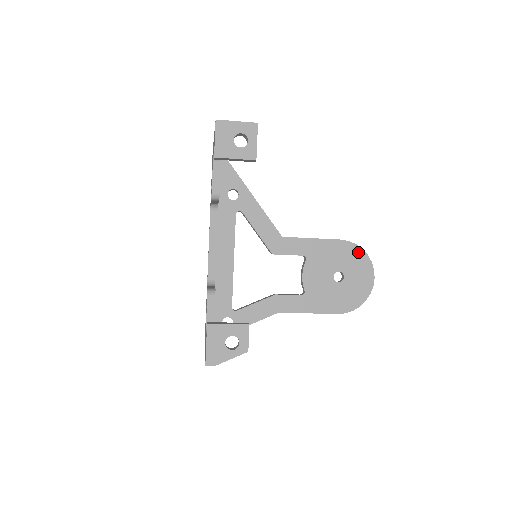
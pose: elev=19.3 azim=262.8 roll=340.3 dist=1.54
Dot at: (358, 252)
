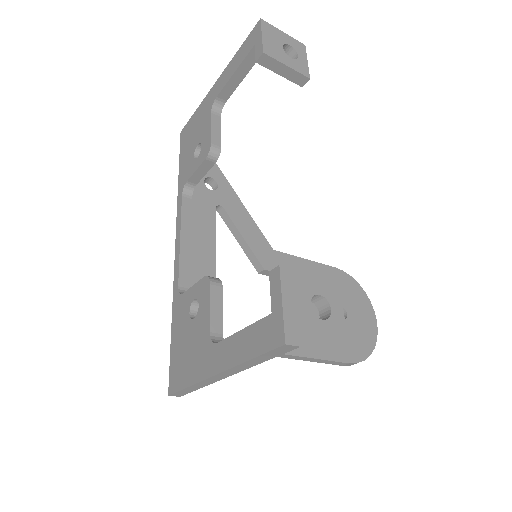
Dot at: (355, 286)
